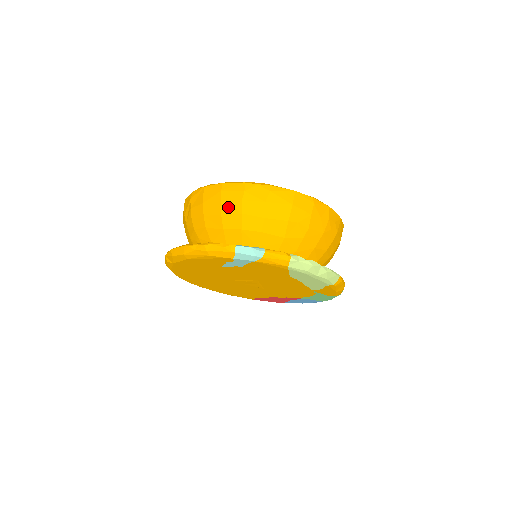
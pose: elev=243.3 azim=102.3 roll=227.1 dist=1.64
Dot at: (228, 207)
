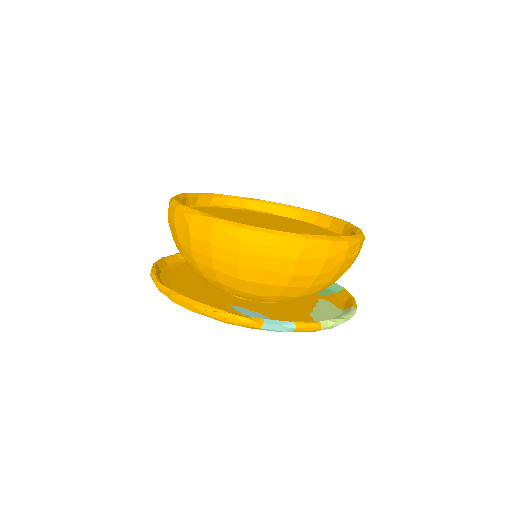
Dot at: (248, 260)
